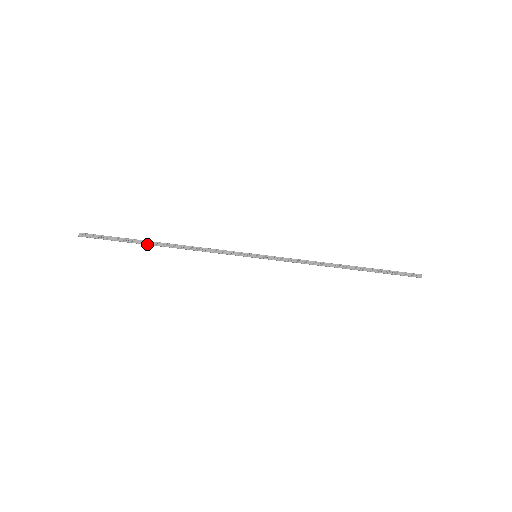
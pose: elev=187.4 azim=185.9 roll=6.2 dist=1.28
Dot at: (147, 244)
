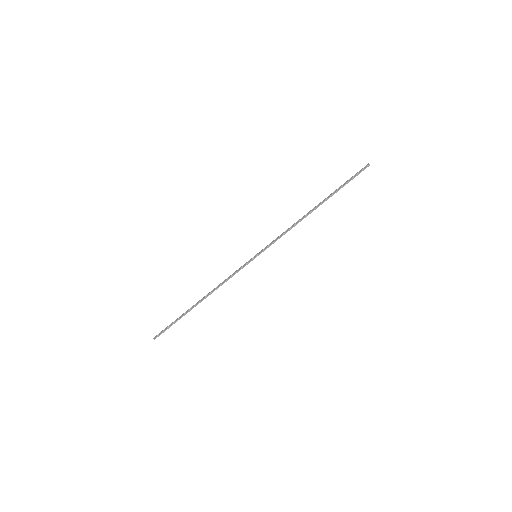
Dot at: (191, 309)
